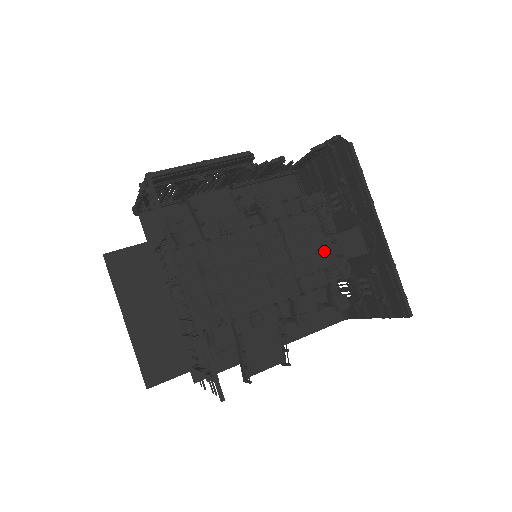
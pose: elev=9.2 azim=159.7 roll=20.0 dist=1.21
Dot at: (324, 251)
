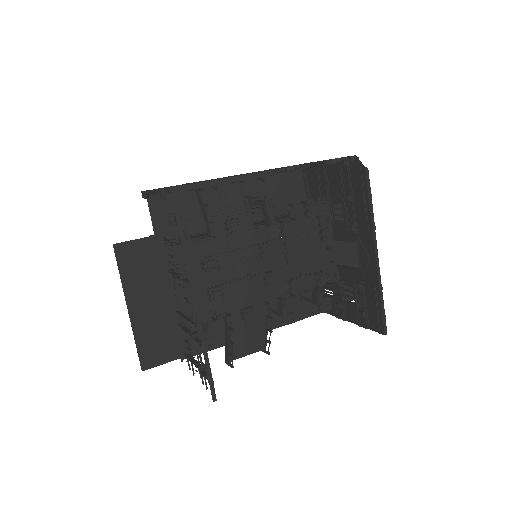
Dot at: (318, 255)
